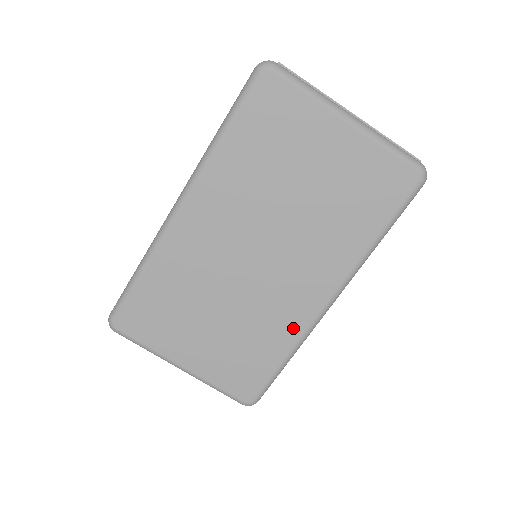
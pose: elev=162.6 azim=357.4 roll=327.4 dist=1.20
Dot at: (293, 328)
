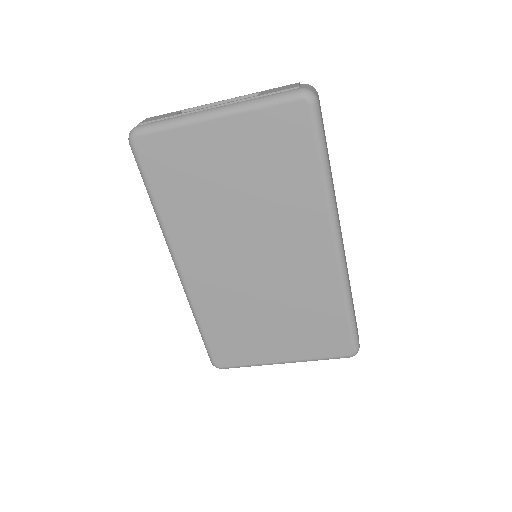
Dot at: (329, 283)
